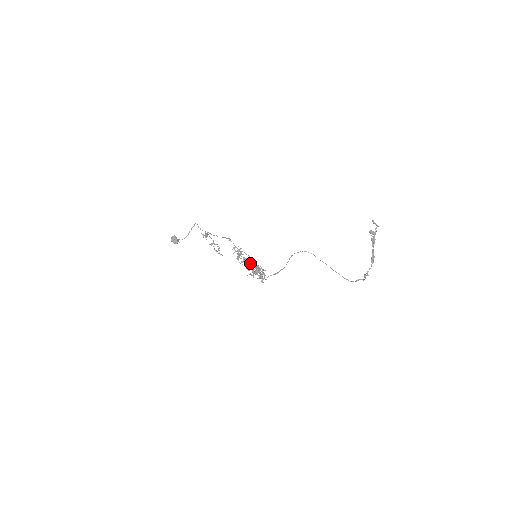
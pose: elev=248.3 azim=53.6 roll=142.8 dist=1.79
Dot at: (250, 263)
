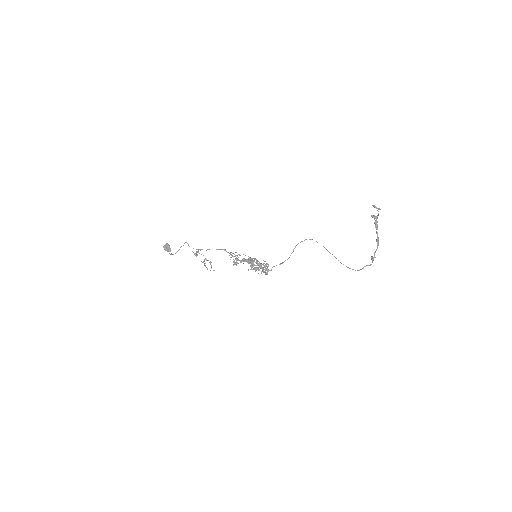
Dot at: occluded
